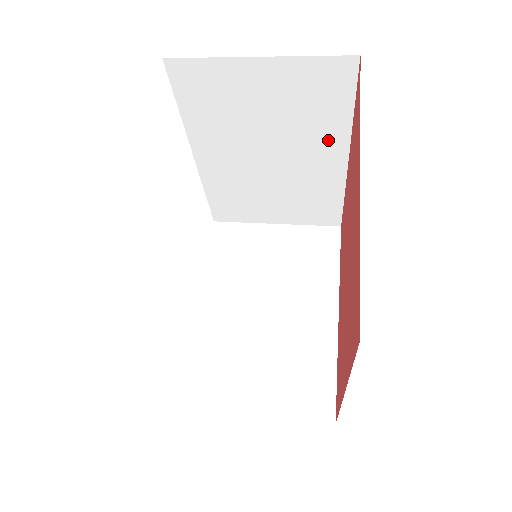
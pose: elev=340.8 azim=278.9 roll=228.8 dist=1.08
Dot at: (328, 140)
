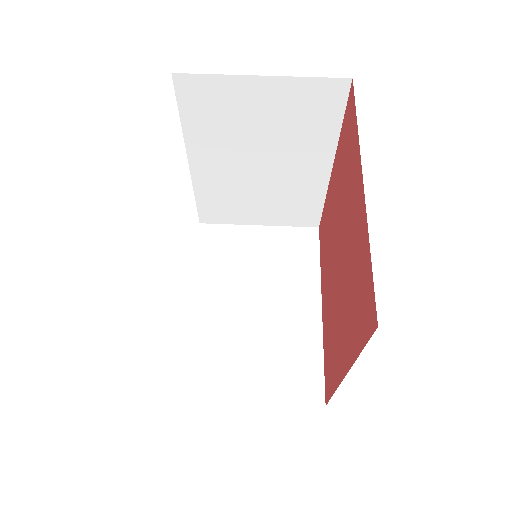
Dot at: (316, 150)
